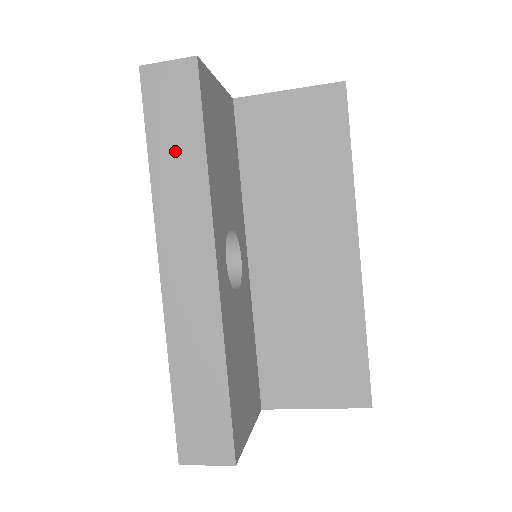
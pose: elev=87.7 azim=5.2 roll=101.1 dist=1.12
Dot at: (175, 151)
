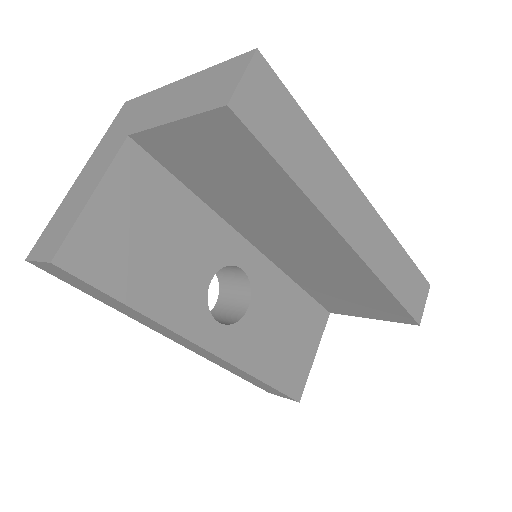
Dot at: (113, 304)
